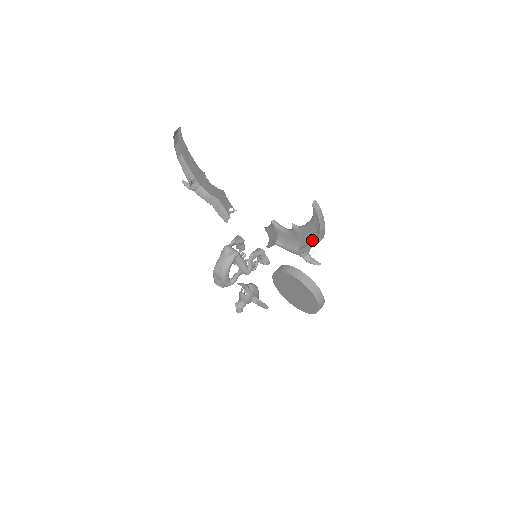
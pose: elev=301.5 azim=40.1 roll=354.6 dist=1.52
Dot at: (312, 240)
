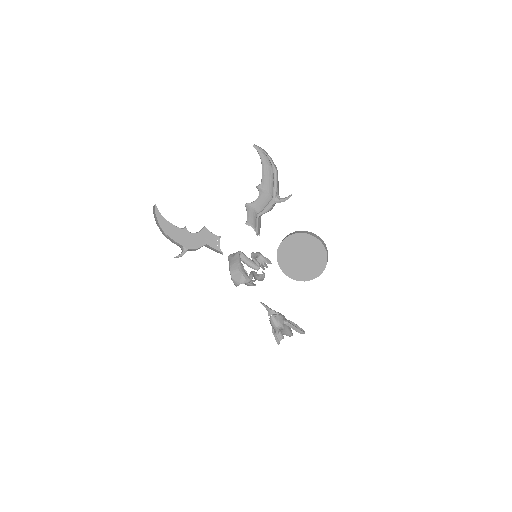
Dot at: (273, 178)
